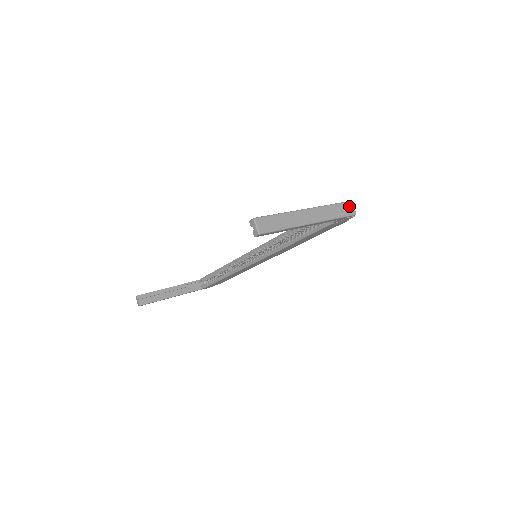
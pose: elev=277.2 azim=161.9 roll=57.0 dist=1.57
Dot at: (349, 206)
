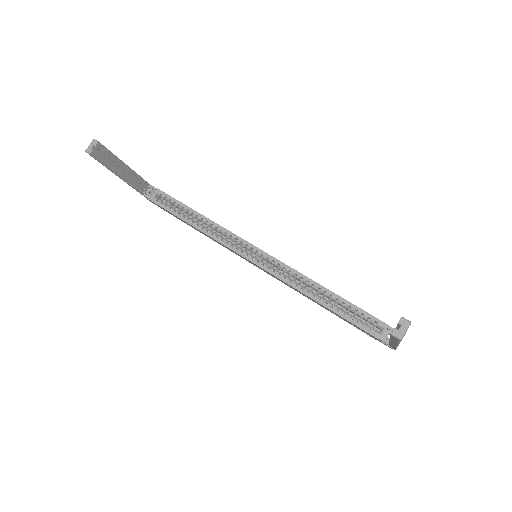
Dot at: occluded
